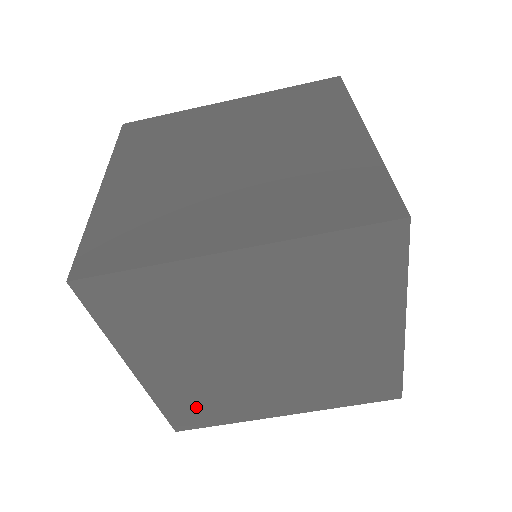
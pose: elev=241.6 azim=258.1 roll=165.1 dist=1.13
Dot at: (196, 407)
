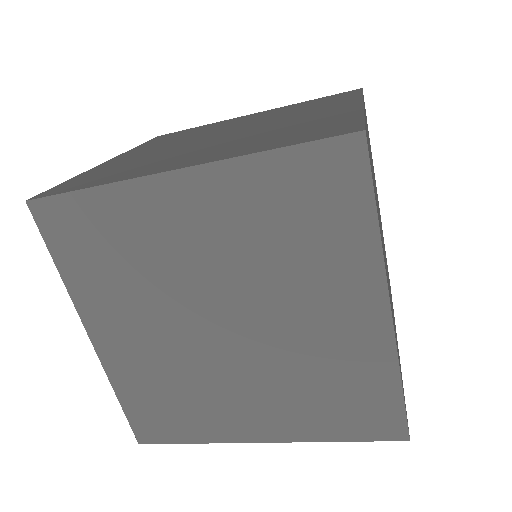
Dot at: (158, 407)
